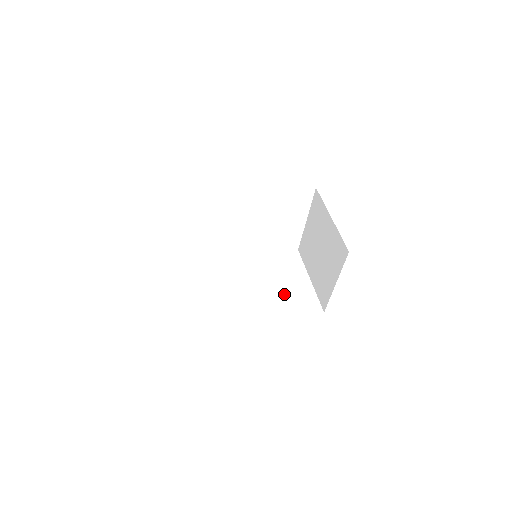
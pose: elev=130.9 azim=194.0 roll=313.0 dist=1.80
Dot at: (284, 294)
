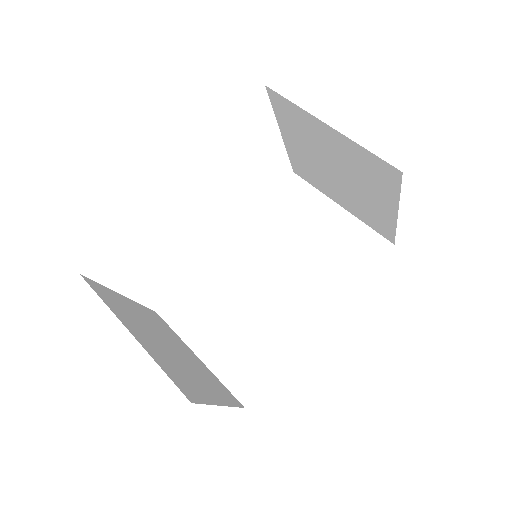
Dot at: (324, 258)
